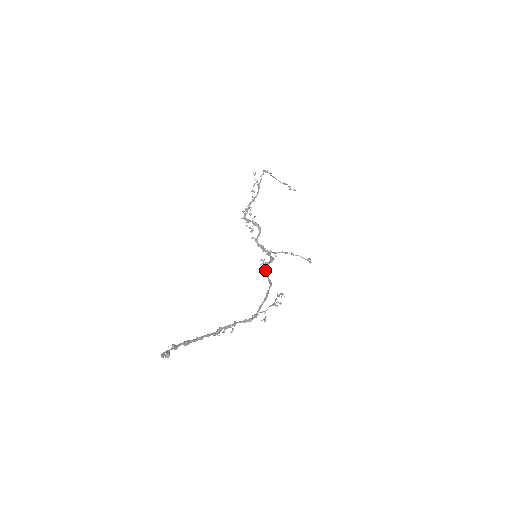
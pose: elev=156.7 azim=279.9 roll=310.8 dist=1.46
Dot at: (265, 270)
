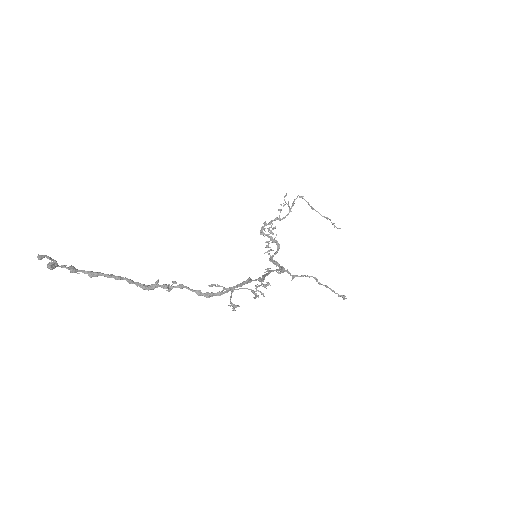
Dot at: (265, 274)
